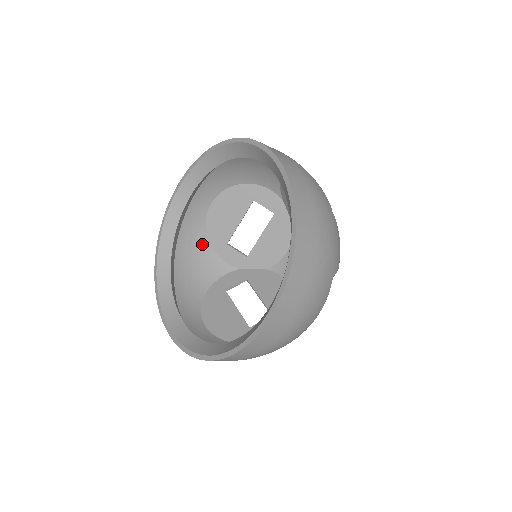
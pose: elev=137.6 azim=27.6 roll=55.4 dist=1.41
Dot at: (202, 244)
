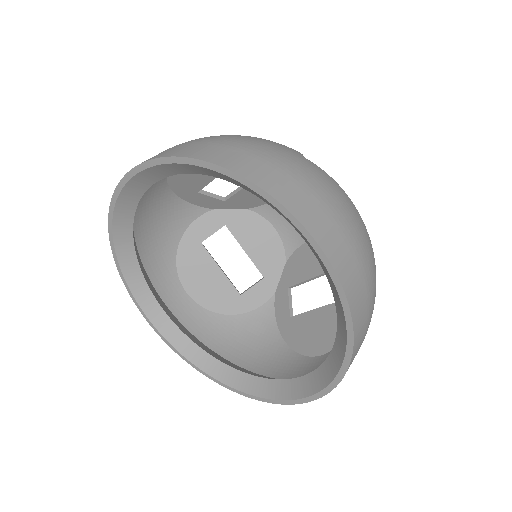
Dot at: (163, 196)
